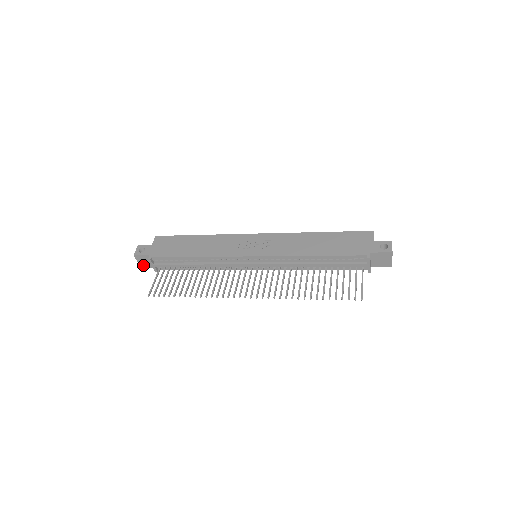
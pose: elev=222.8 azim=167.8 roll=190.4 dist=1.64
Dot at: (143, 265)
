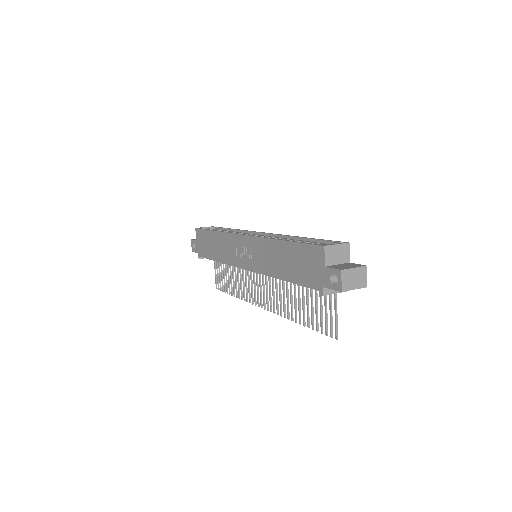
Dot at: occluded
